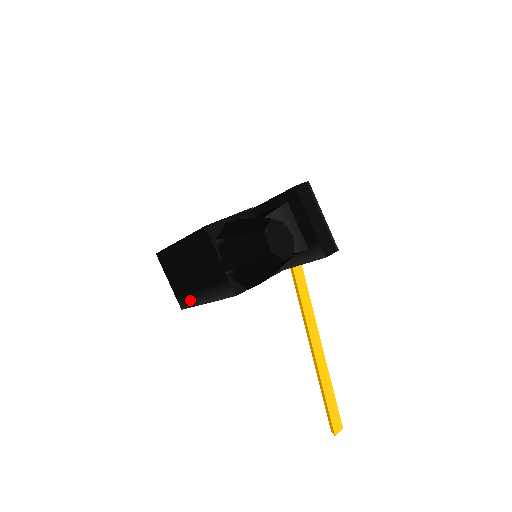
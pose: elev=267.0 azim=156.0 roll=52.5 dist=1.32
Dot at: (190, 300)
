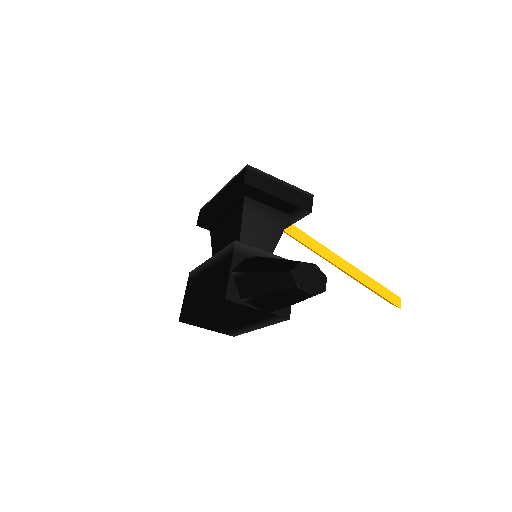
Dot at: (239, 331)
